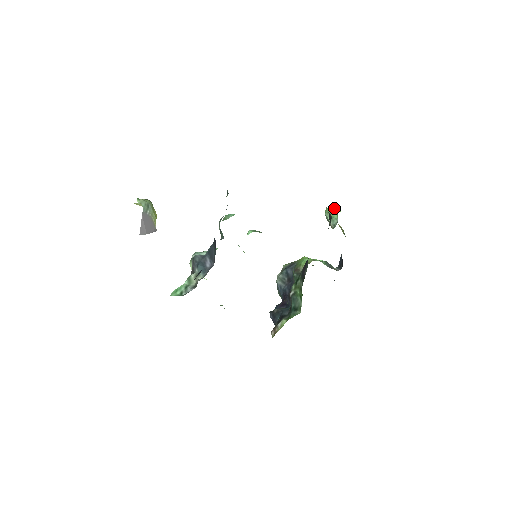
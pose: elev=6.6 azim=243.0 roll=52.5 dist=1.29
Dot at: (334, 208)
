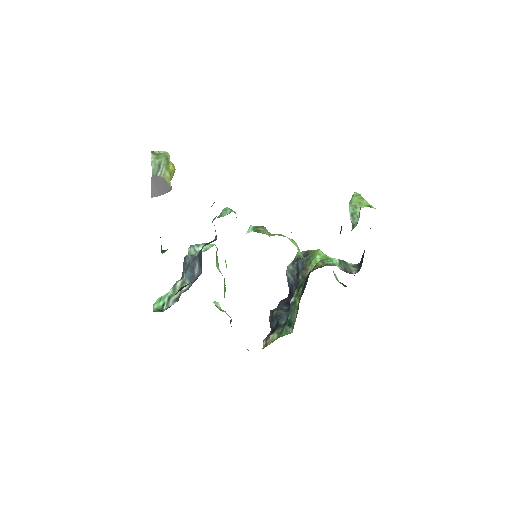
Dot at: (361, 198)
